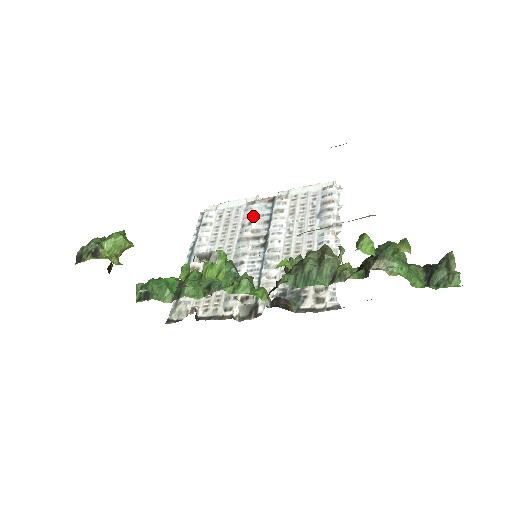
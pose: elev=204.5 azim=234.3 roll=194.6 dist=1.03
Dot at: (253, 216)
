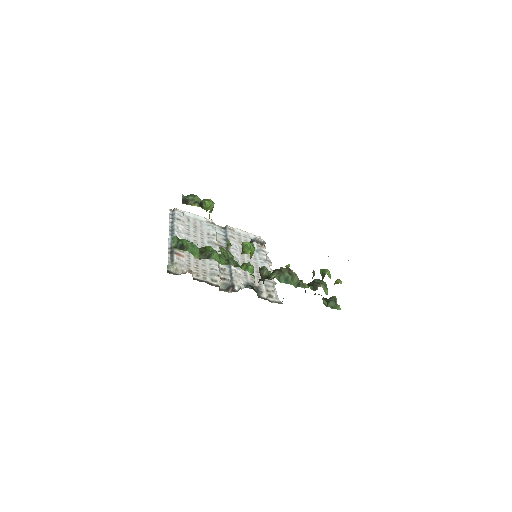
Dot at: (215, 232)
